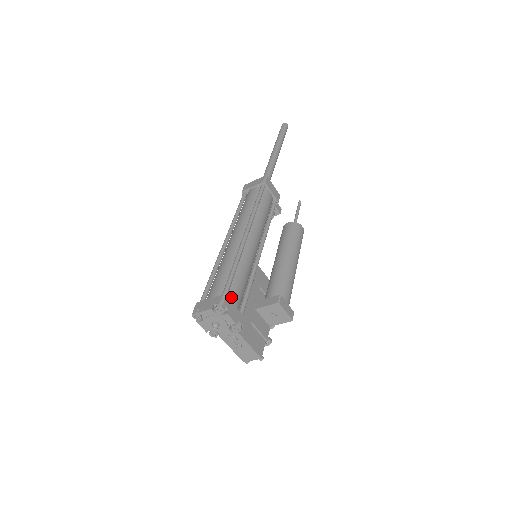
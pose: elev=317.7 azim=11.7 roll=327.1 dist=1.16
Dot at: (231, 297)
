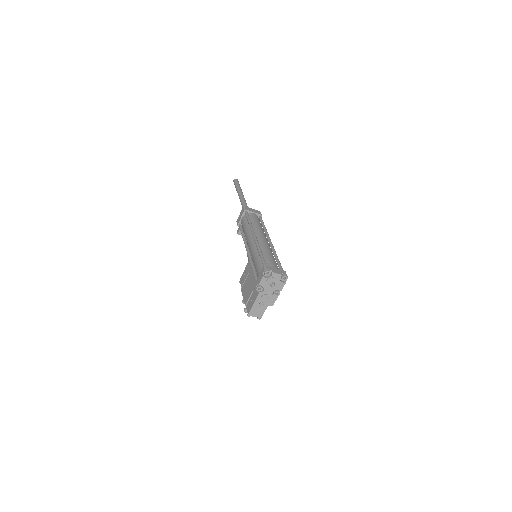
Dot at: occluded
